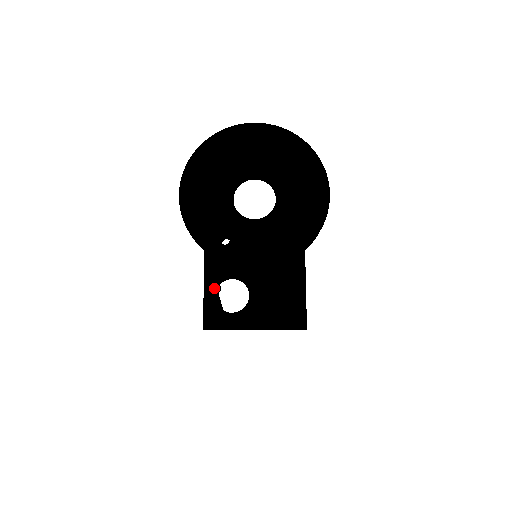
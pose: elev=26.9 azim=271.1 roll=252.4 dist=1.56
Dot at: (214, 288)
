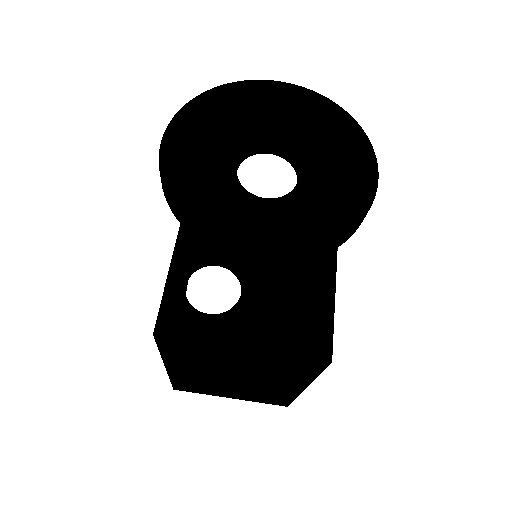
Dot at: (186, 271)
